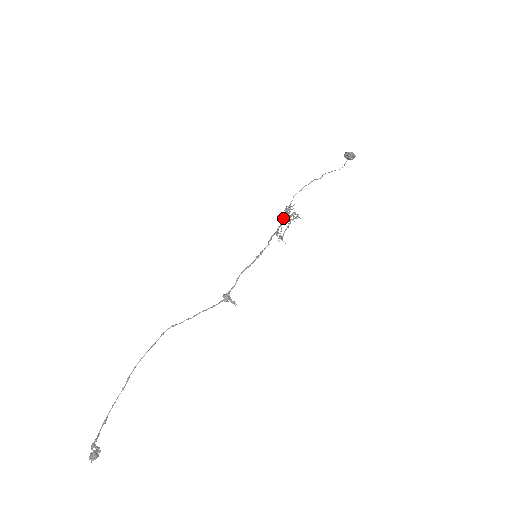
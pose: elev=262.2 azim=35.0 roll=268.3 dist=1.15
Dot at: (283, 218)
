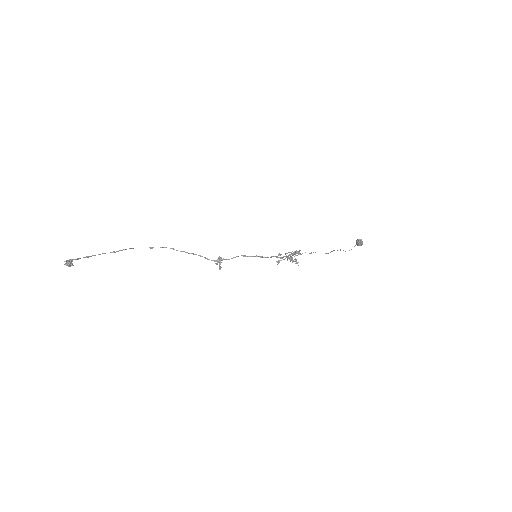
Dot at: (289, 254)
